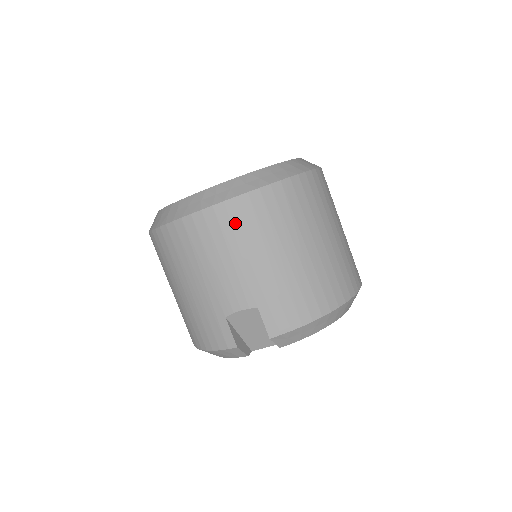
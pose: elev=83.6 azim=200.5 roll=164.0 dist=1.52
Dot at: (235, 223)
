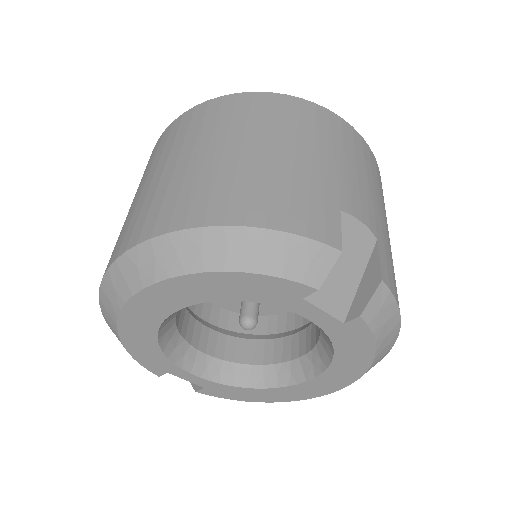
Dot at: (373, 166)
